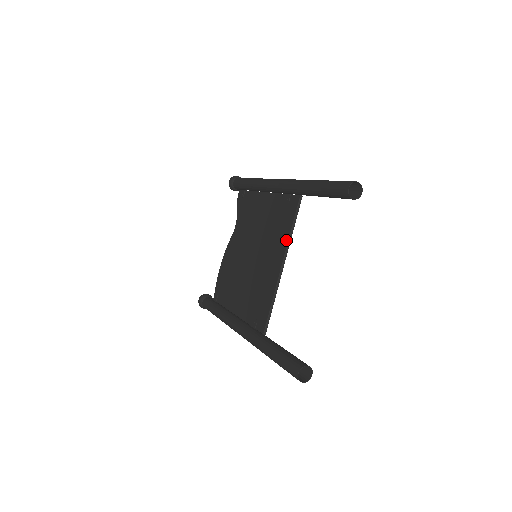
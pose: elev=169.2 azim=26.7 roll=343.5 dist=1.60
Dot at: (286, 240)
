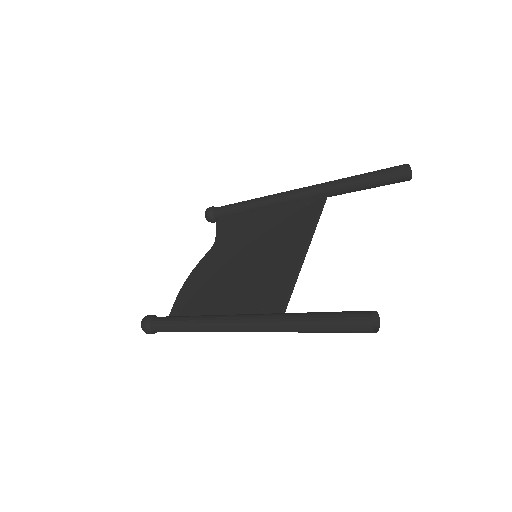
Dot at: (310, 229)
